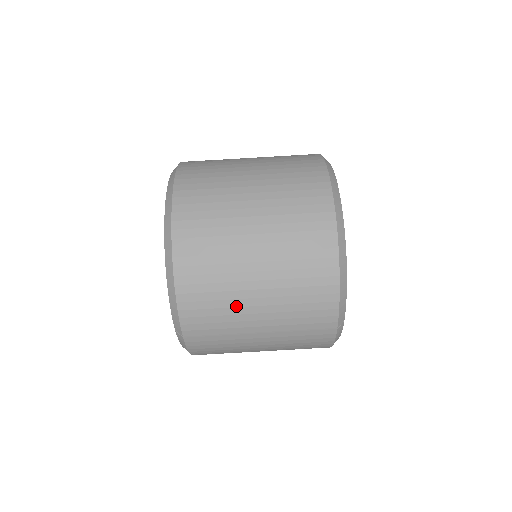
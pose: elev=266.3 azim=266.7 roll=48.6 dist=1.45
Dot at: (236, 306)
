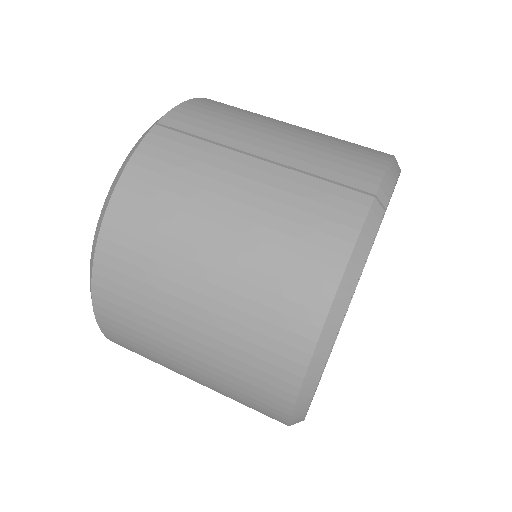
Dot at: (253, 123)
